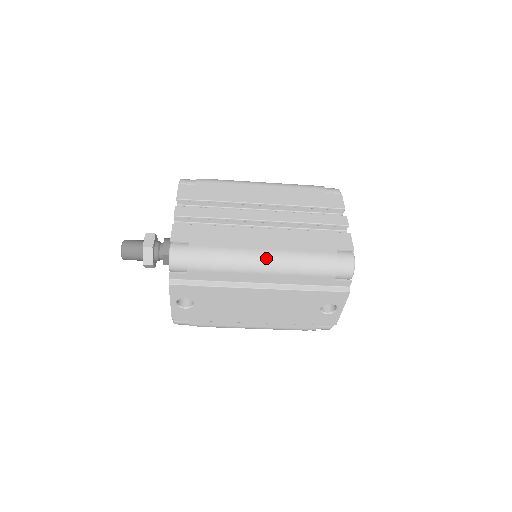
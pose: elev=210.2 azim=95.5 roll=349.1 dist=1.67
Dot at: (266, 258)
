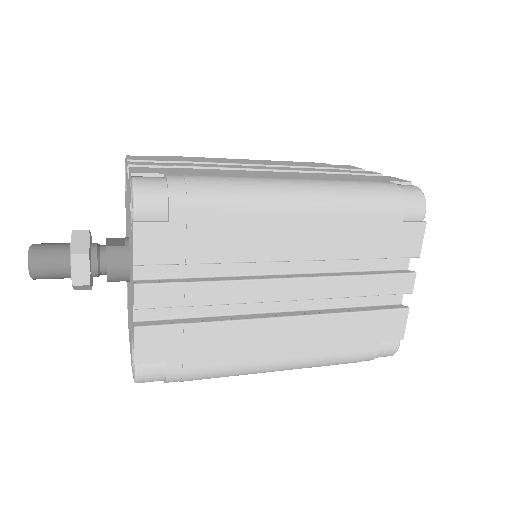
Dot at: (282, 368)
